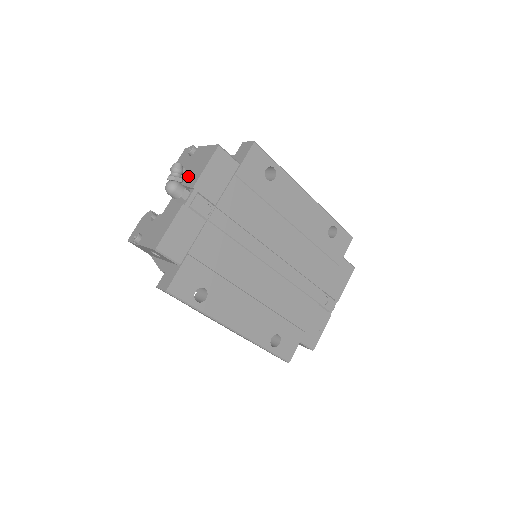
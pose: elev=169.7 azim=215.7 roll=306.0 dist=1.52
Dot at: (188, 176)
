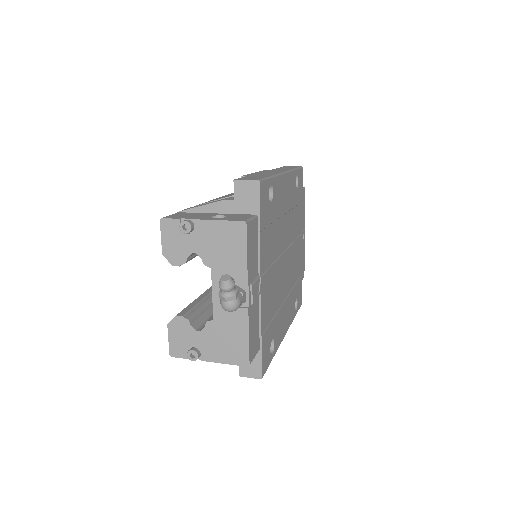
Dot at: (219, 268)
